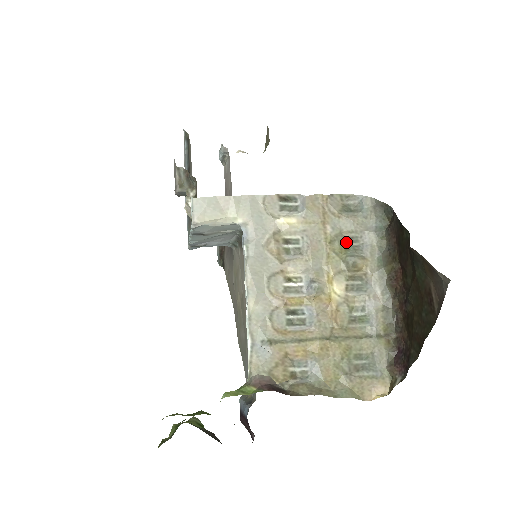
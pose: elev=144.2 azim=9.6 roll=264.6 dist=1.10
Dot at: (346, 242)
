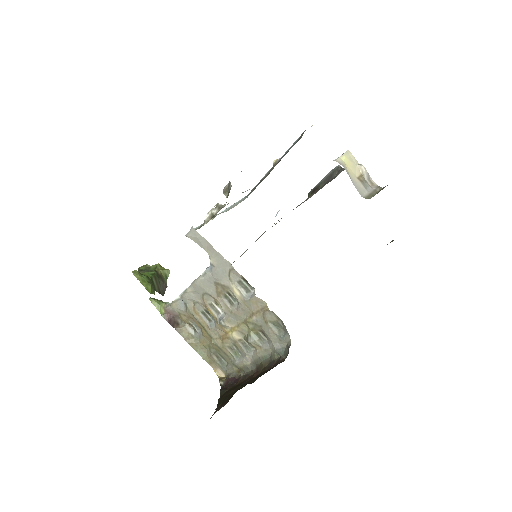
Dot at: (260, 331)
